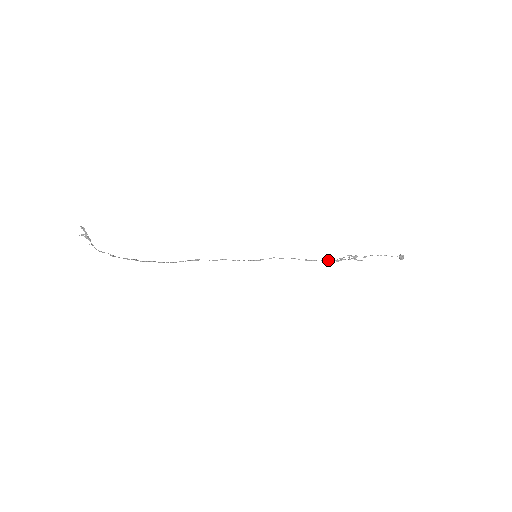
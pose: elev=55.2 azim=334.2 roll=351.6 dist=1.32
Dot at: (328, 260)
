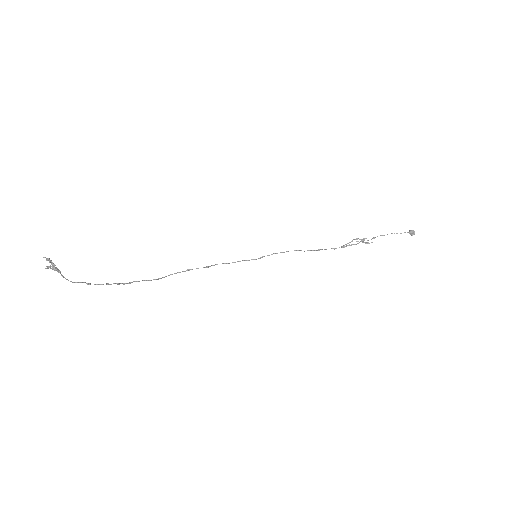
Dot at: occluded
